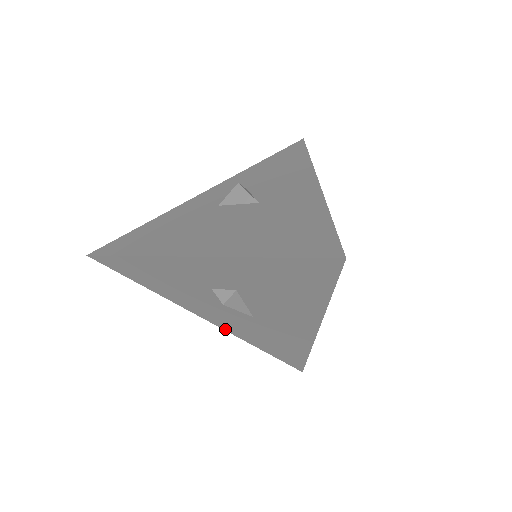
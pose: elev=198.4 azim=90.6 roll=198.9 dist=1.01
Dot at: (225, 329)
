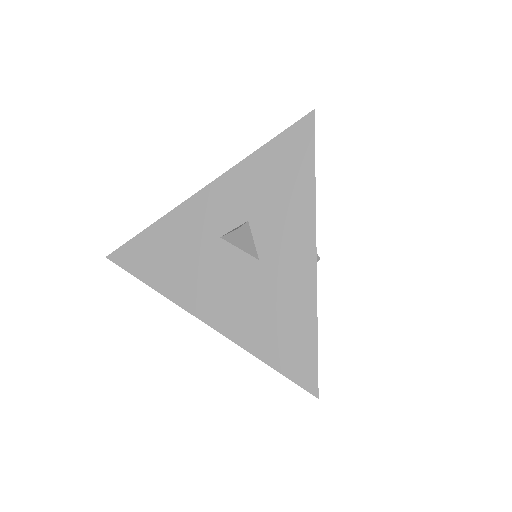
Dot at: occluded
